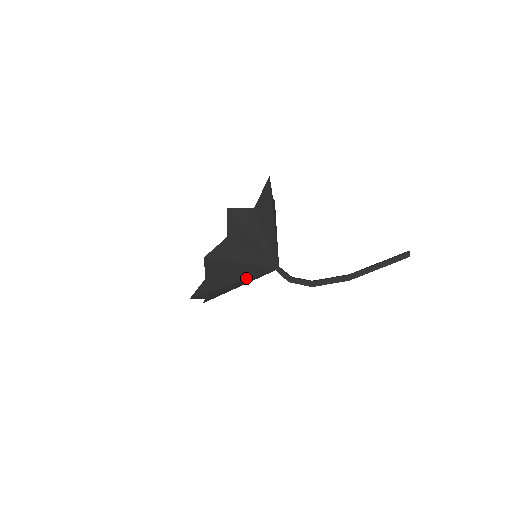
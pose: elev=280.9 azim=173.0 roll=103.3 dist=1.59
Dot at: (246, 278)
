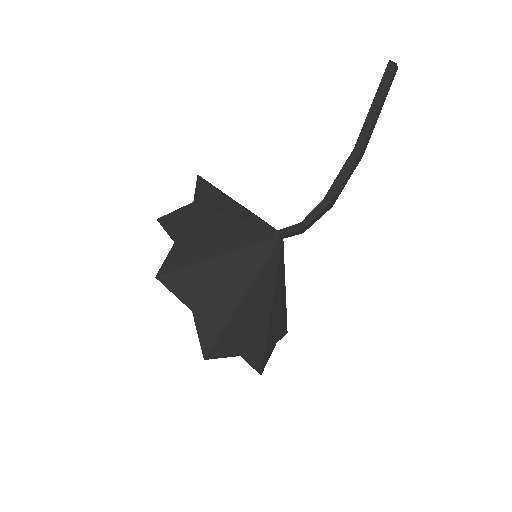
Dot at: (252, 277)
